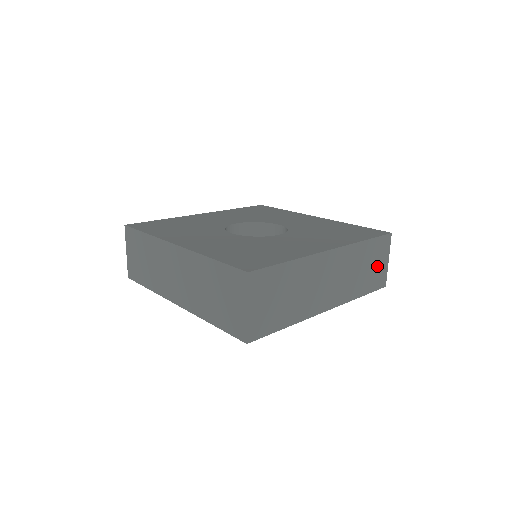
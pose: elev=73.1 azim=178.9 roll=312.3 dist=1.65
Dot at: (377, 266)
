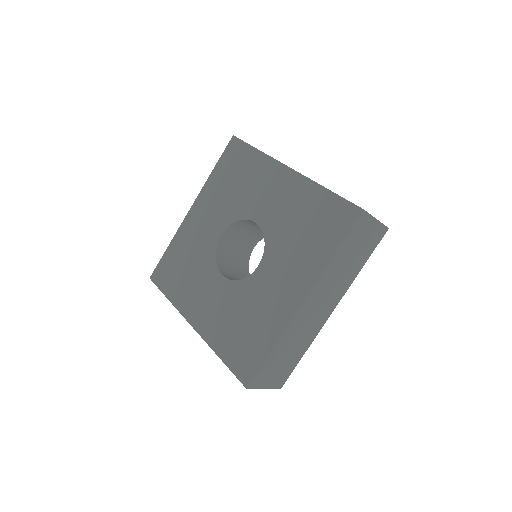
Dot at: (365, 239)
